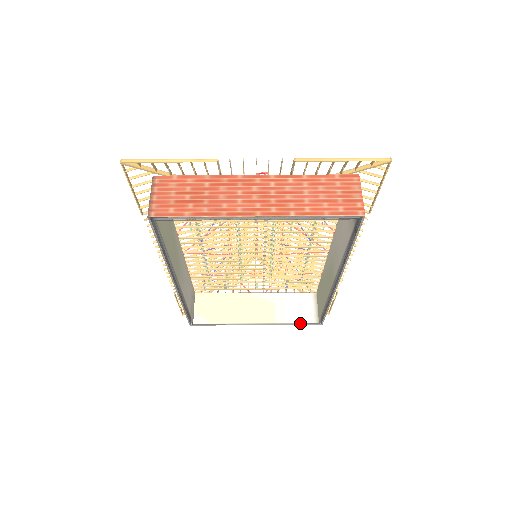
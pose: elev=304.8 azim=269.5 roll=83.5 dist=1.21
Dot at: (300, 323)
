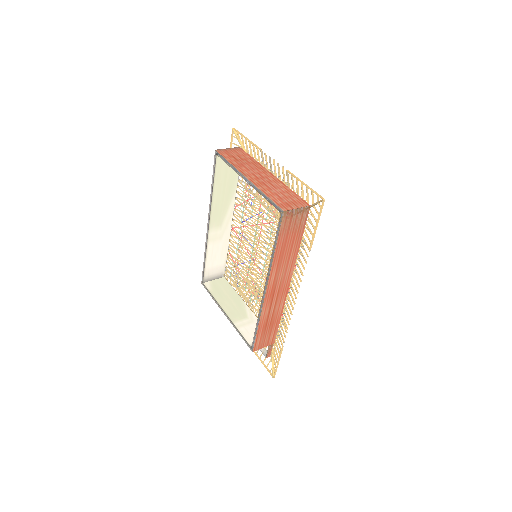
Dot at: (243, 336)
